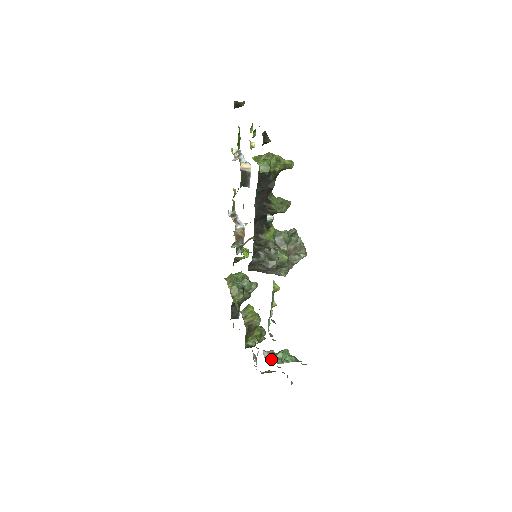
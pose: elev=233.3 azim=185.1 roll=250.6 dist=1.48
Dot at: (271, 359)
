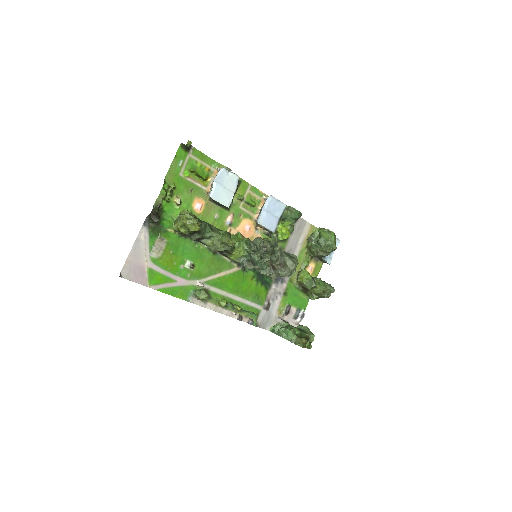
Dot at: (273, 329)
